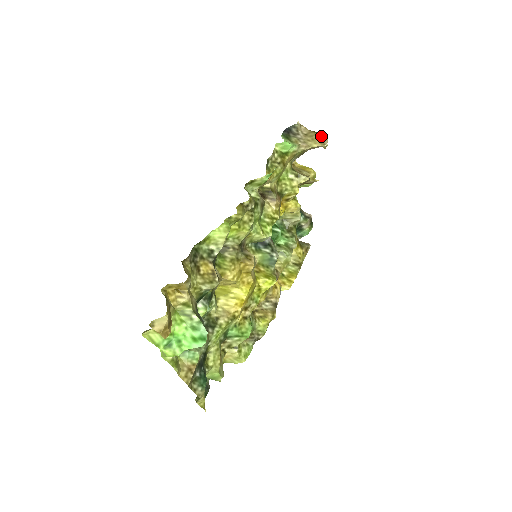
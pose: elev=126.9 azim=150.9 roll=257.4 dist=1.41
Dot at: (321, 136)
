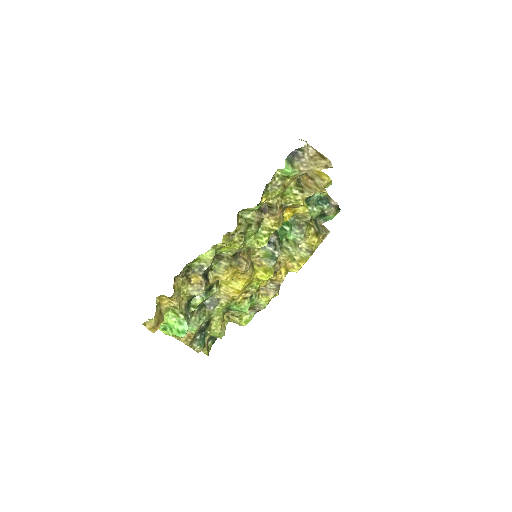
Dot at: (324, 161)
